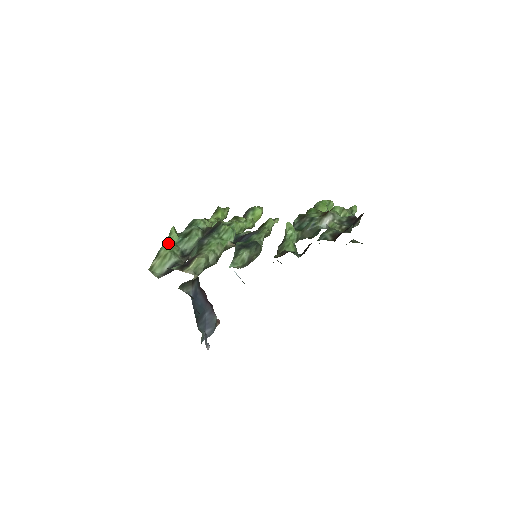
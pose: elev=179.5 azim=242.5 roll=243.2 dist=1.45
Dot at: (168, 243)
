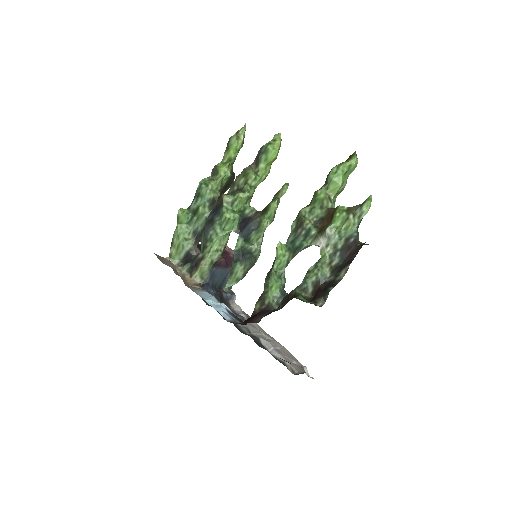
Dot at: (178, 230)
